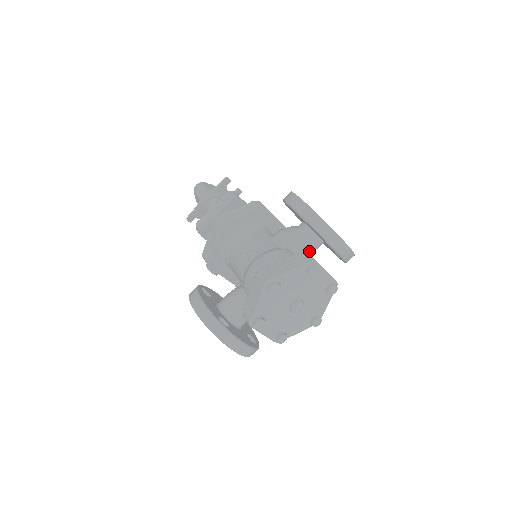
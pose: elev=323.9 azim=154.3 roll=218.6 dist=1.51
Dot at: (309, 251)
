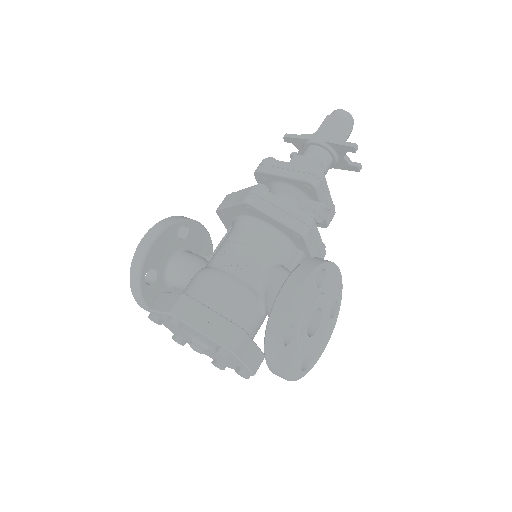
Dot at: occluded
